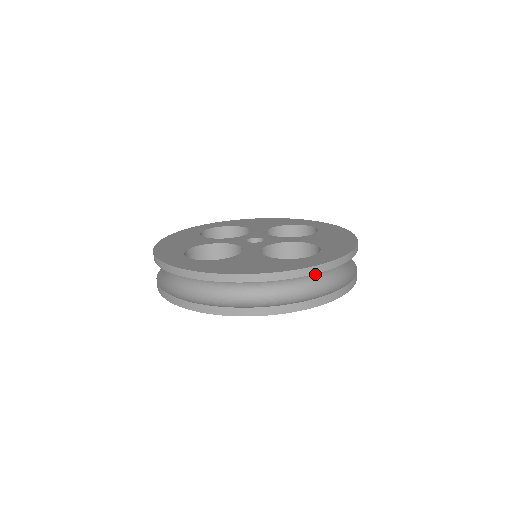
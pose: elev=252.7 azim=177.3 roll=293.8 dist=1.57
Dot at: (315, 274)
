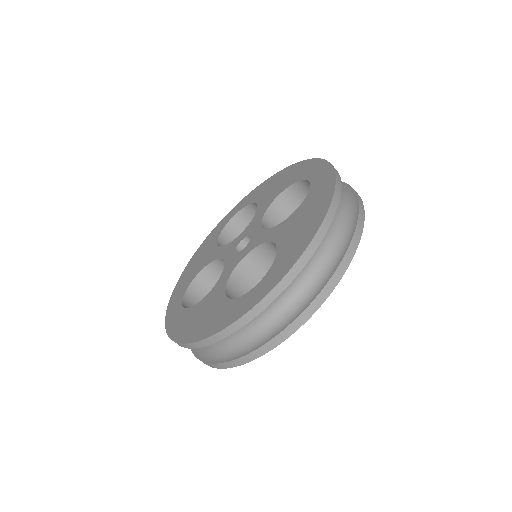
Dot at: occluded
